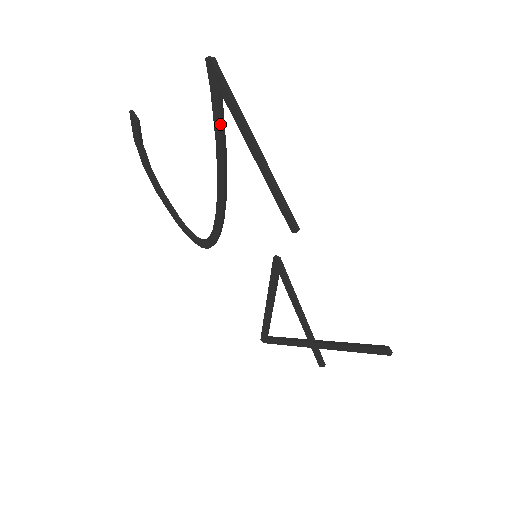
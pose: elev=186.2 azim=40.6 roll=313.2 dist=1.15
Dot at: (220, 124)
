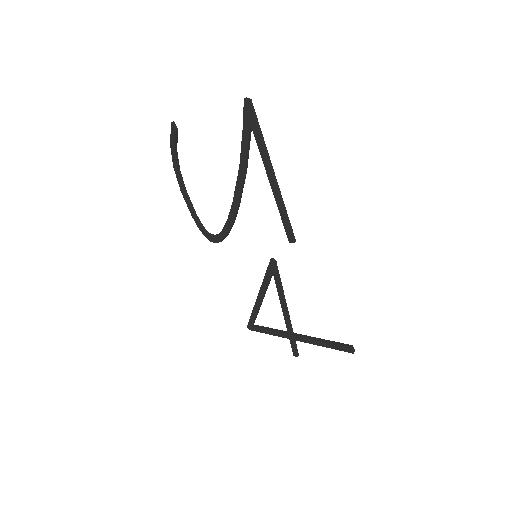
Dot at: (246, 149)
